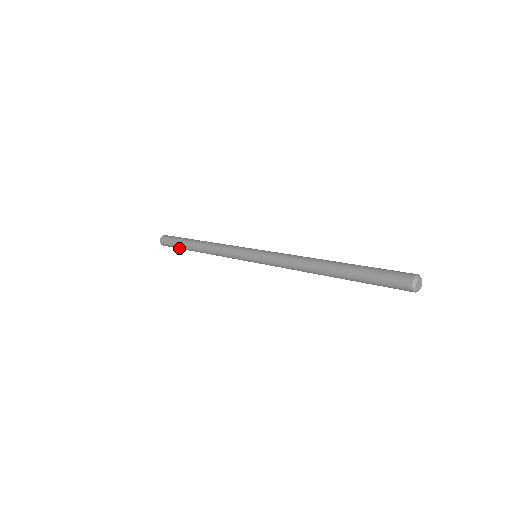
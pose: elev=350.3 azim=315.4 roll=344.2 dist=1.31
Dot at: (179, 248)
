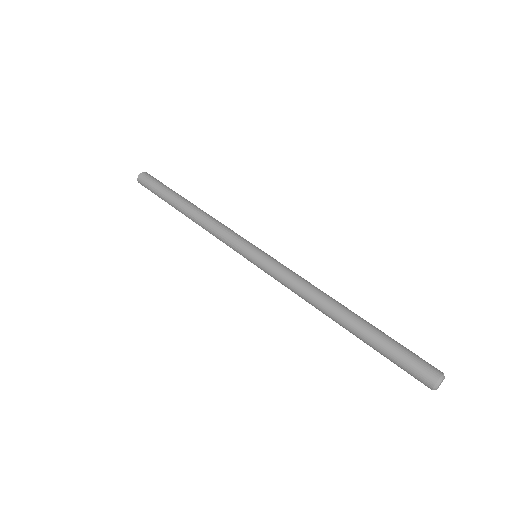
Dot at: occluded
